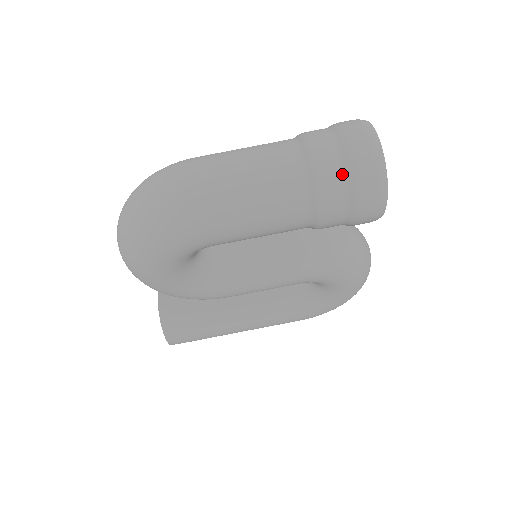
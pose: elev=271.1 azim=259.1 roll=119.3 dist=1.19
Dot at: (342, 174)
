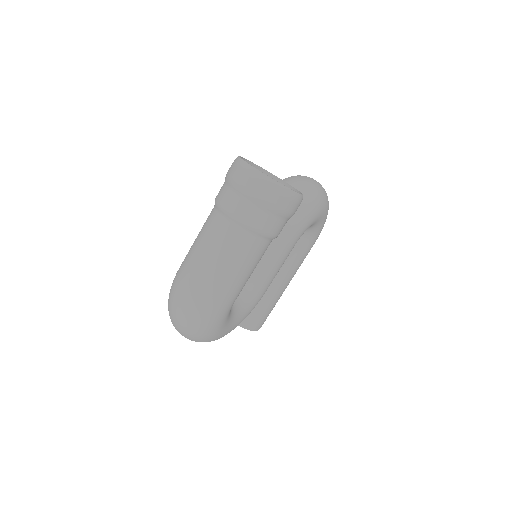
Dot at: (263, 212)
